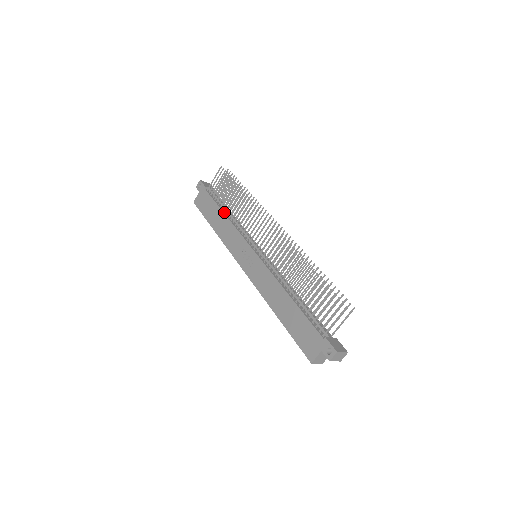
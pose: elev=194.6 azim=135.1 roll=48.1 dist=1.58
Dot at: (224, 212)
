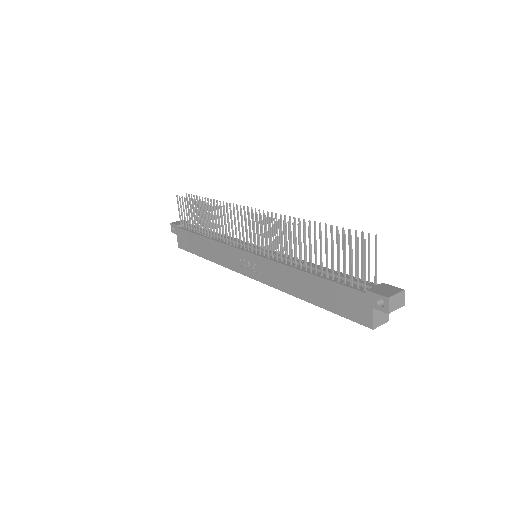
Dot at: (204, 236)
